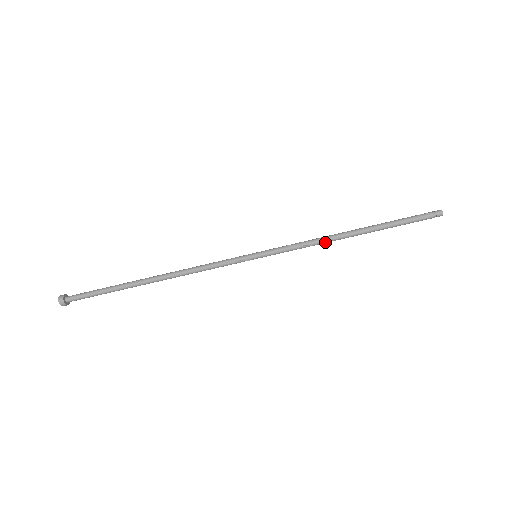
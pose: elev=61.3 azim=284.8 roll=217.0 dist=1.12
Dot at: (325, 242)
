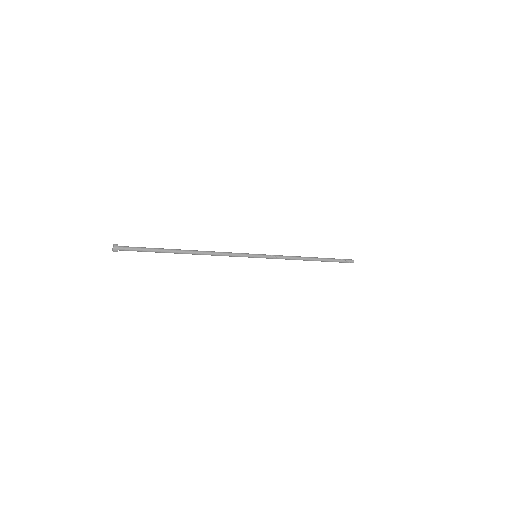
Dot at: occluded
